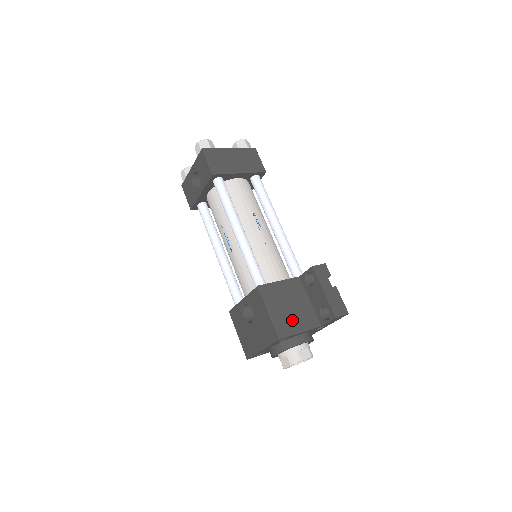
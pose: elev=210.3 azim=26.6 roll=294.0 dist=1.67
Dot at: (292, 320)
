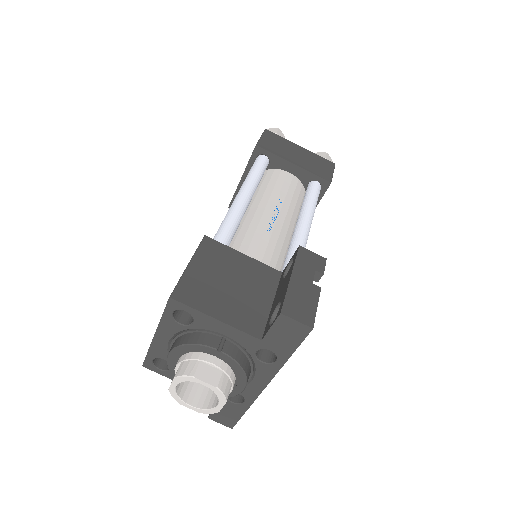
Dot at: (217, 297)
